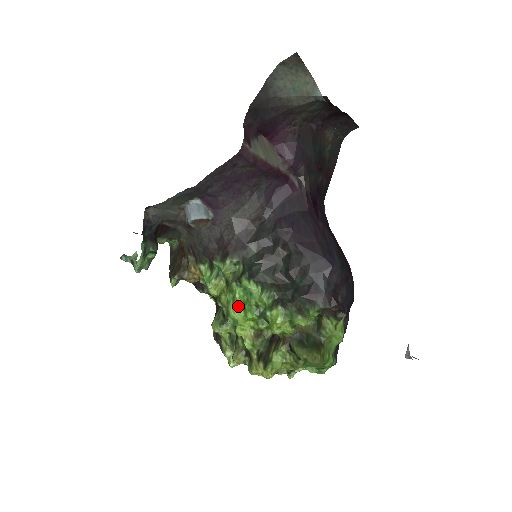
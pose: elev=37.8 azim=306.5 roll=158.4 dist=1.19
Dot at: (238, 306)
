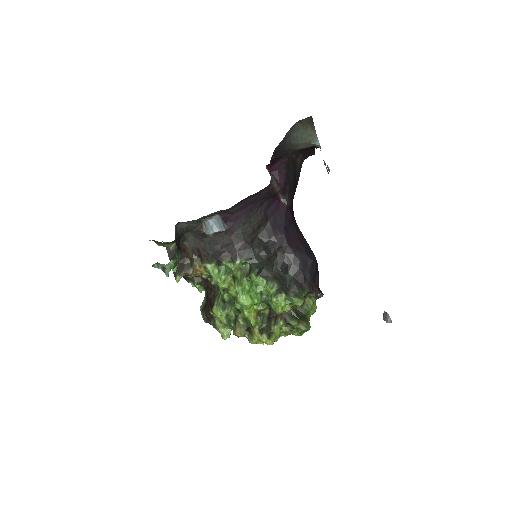
Dot at: (246, 295)
